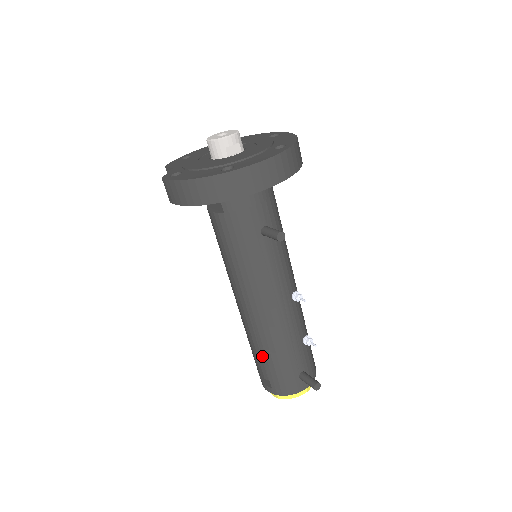
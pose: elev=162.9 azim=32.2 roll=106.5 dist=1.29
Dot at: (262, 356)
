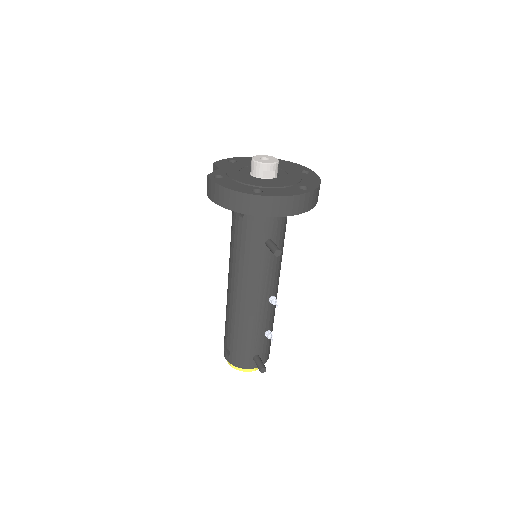
Dot at: (231, 331)
